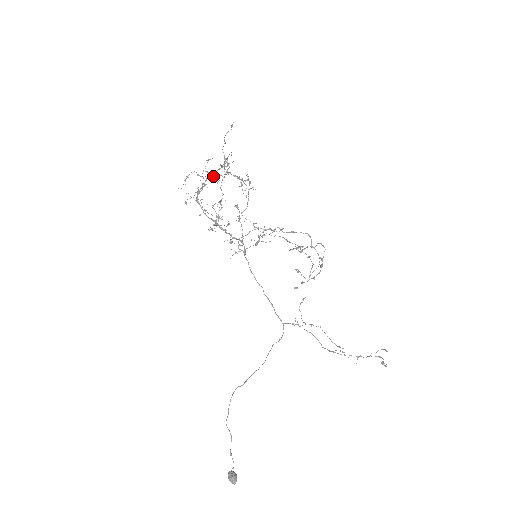
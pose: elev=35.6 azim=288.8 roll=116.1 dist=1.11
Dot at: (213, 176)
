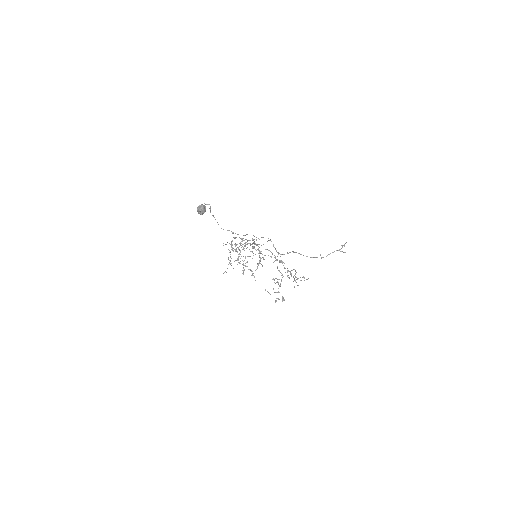
Dot at: occluded
